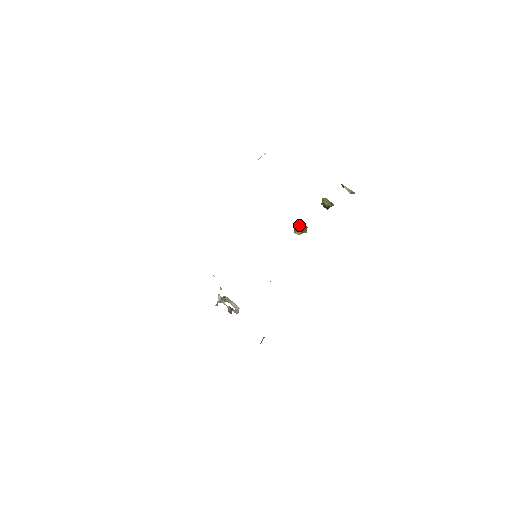
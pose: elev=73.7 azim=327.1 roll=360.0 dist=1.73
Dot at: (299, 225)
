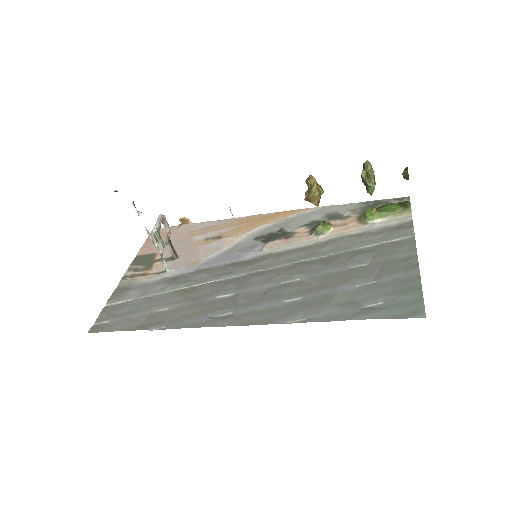
Dot at: (318, 199)
